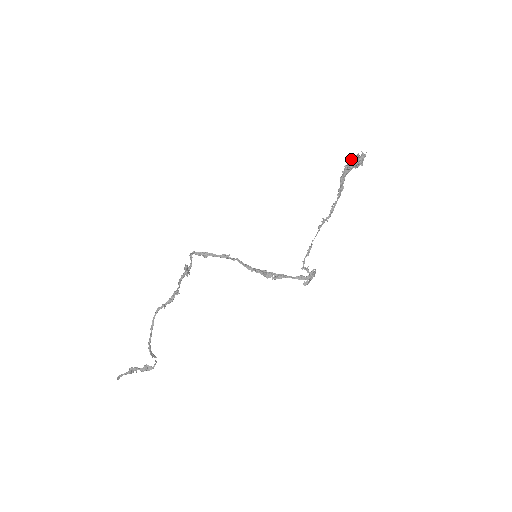
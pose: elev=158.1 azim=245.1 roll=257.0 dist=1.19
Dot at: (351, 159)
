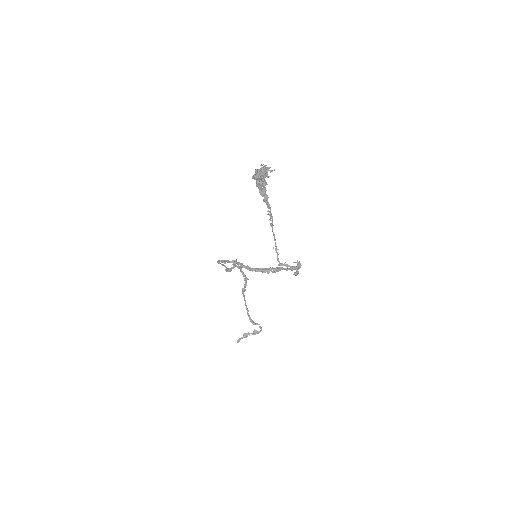
Dot at: (252, 176)
